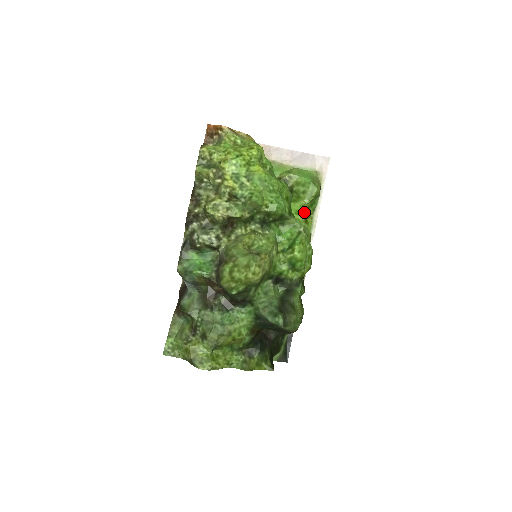
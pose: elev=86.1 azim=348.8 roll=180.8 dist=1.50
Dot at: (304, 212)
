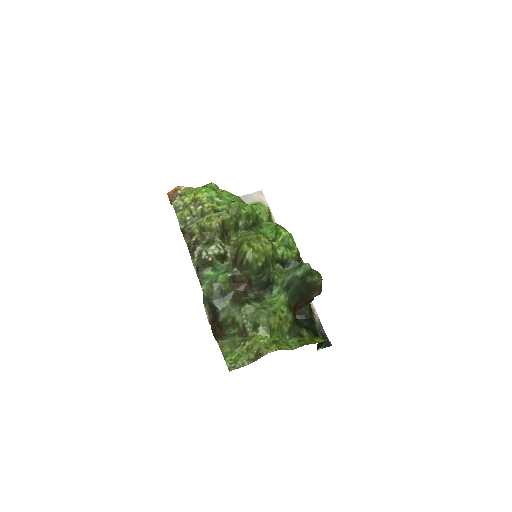
Dot at: occluded
